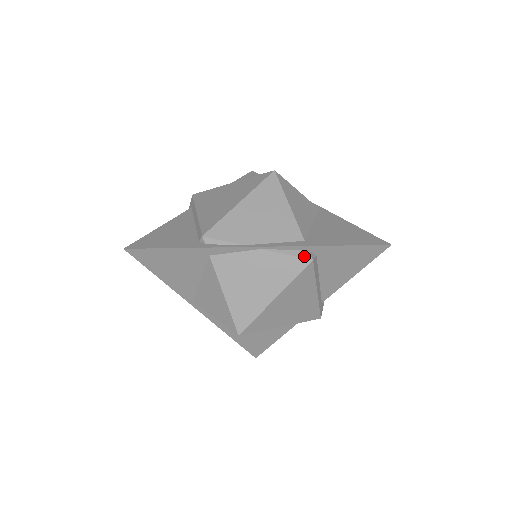
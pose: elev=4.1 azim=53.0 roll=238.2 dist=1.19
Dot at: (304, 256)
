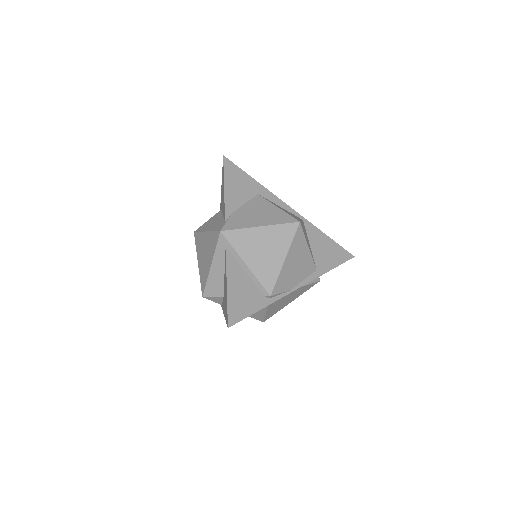
Dot at: (317, 281)
